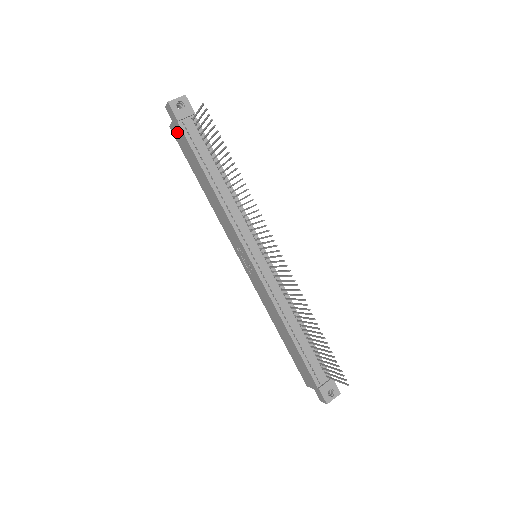
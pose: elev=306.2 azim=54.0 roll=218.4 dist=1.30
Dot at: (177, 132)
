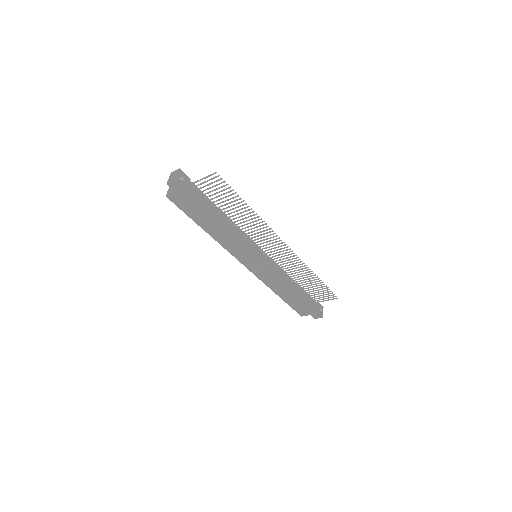
Dot at: (180, 198)
